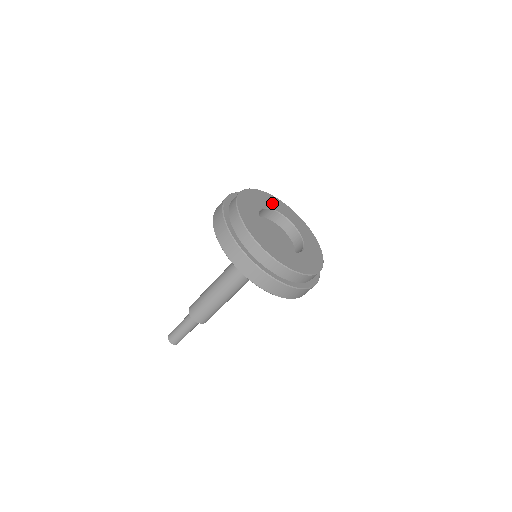
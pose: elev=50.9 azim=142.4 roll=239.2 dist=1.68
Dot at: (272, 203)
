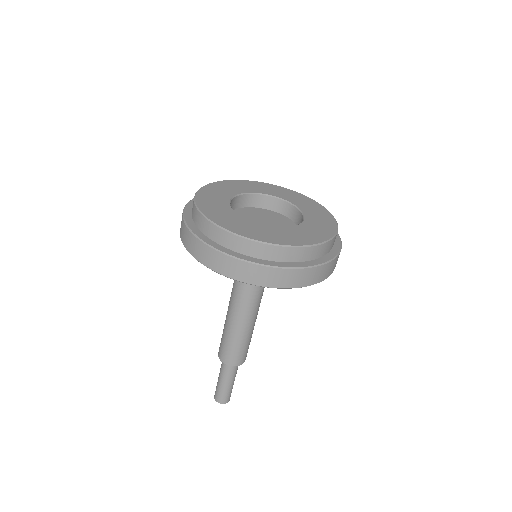
Dot at: (244, 187)
